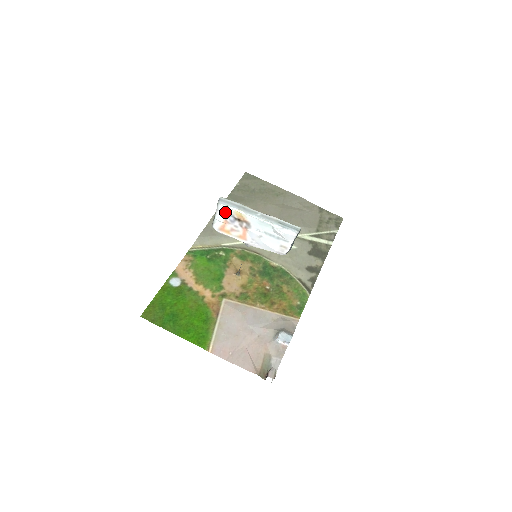
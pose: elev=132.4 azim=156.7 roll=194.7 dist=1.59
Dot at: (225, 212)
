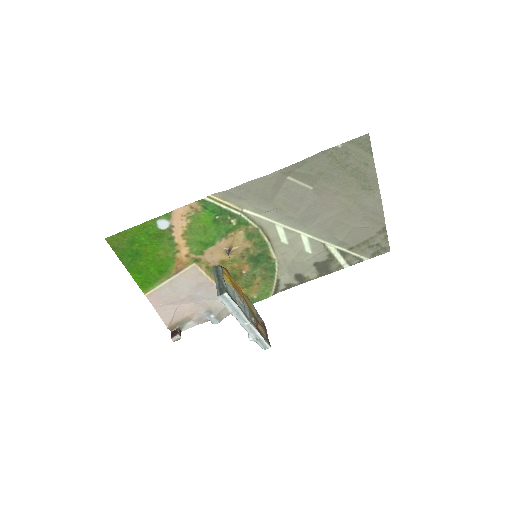
Dot at: occluded
